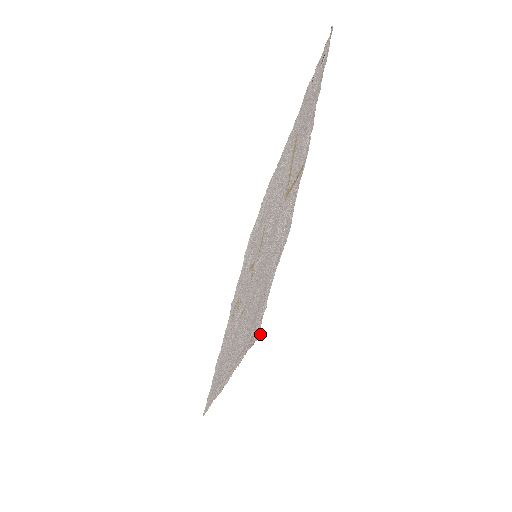
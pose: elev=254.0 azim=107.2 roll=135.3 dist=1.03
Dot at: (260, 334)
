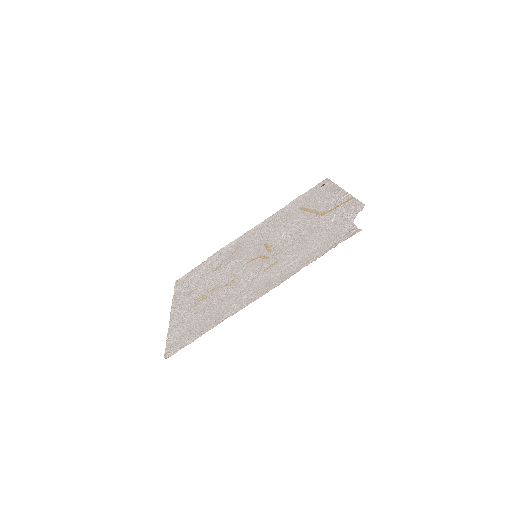
Dot at: (361, 229)
